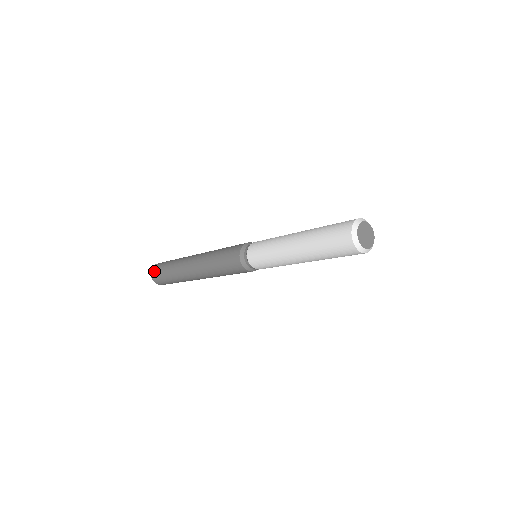
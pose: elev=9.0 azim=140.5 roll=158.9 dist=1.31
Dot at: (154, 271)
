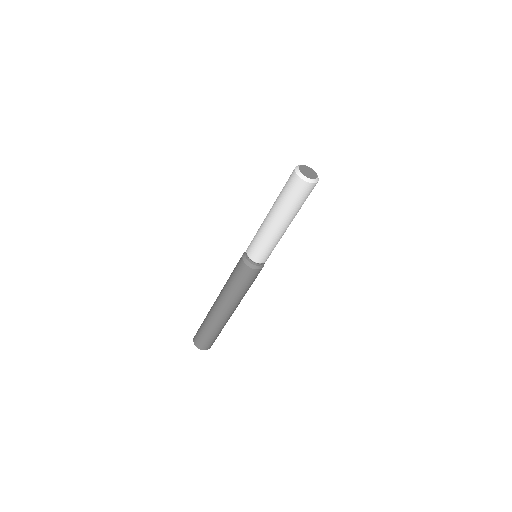
Dot at: occluded
